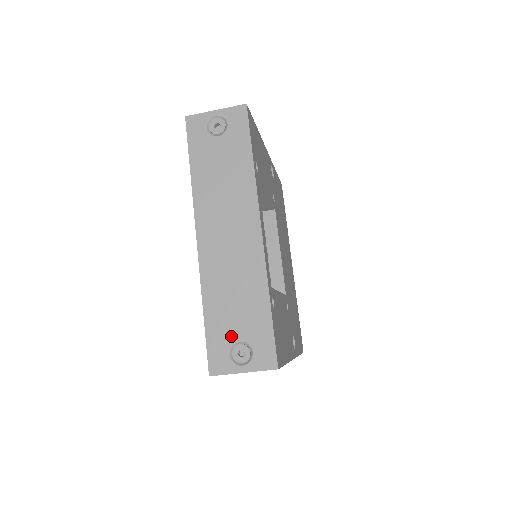
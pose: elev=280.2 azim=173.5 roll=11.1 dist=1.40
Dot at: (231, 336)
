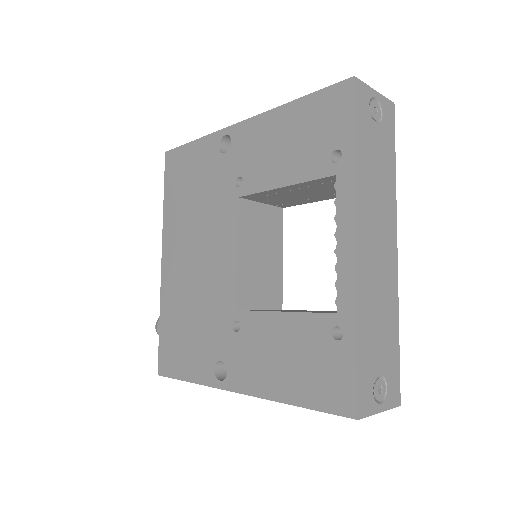
Dot at: (375, 368)
